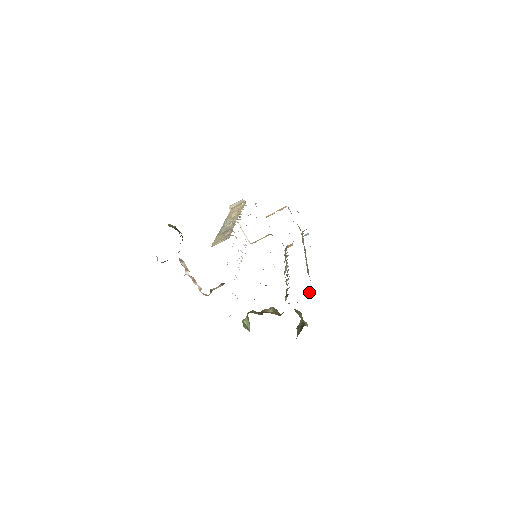
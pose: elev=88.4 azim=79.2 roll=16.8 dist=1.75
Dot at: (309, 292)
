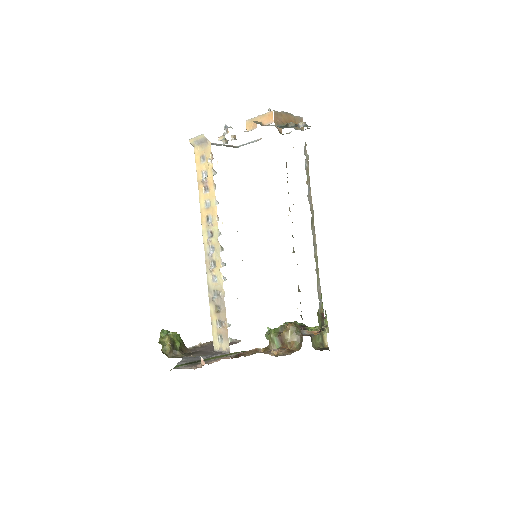
Dot at: (324, 323)
